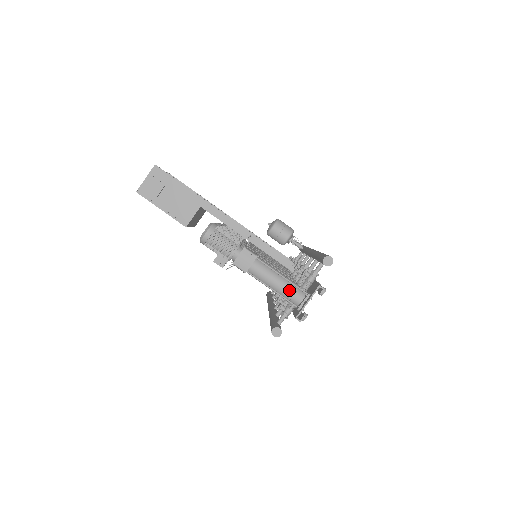
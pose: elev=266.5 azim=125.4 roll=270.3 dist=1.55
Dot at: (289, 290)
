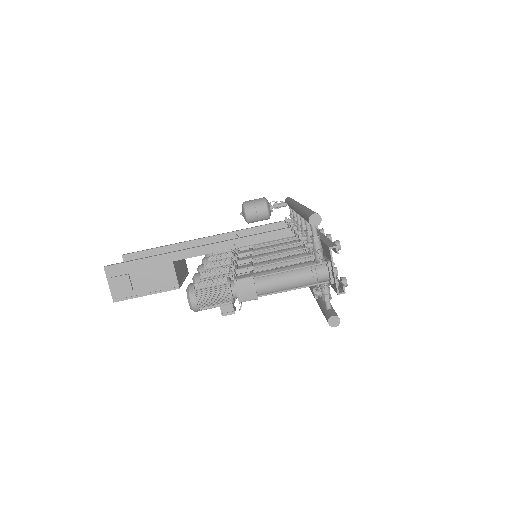
Dot at: (308, 275)
